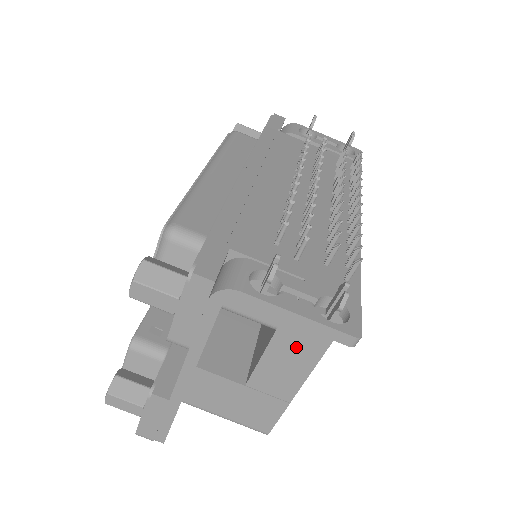
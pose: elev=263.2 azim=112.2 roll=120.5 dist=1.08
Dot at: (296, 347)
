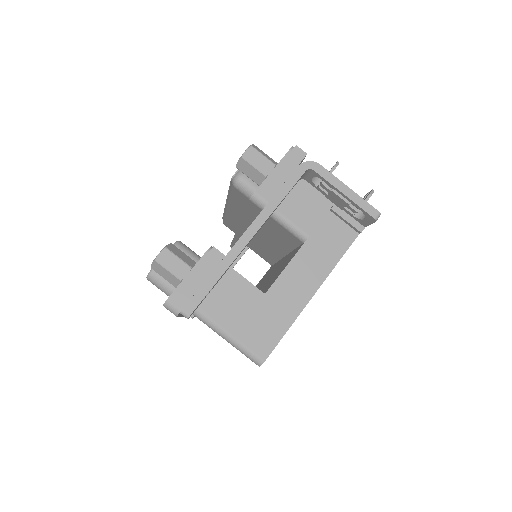
Dot at: (317, 257)
